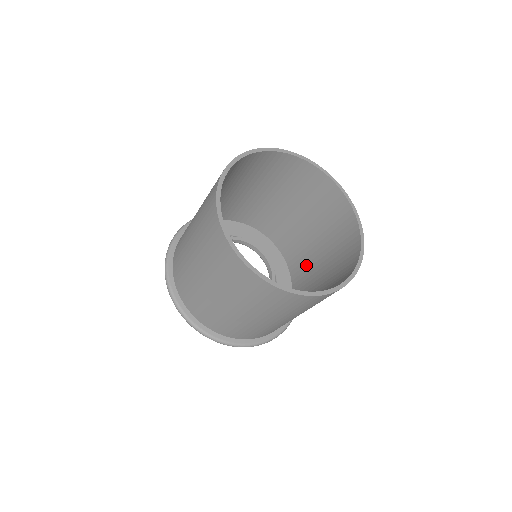
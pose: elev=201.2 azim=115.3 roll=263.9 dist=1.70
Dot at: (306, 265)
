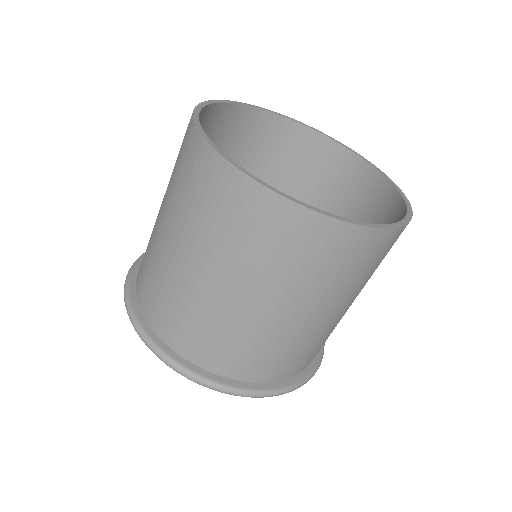
Dot at: occluded
